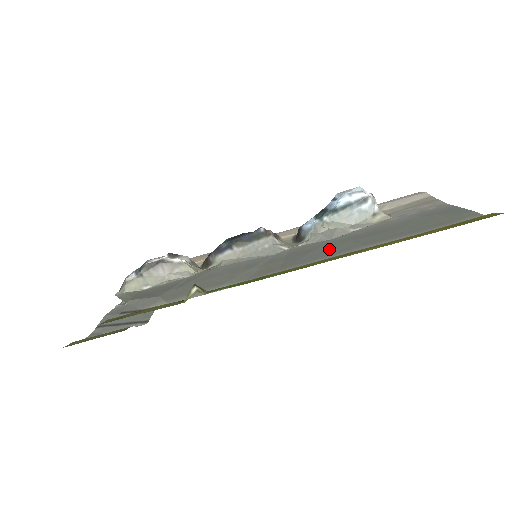
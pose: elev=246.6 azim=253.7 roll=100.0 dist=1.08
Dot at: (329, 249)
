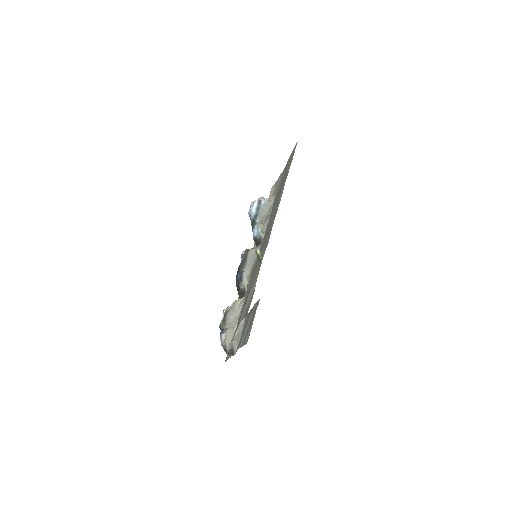
Dot at: (274, 210)
